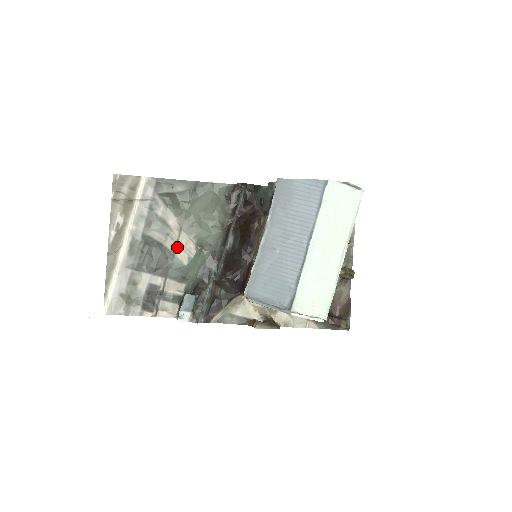
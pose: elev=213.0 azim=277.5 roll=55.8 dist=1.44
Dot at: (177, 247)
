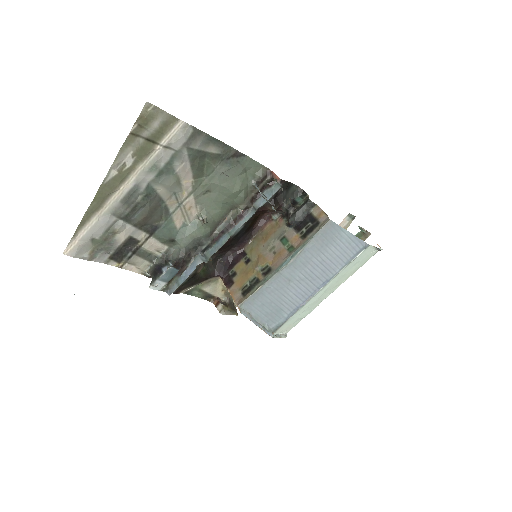
Dot at: (178, 209)
